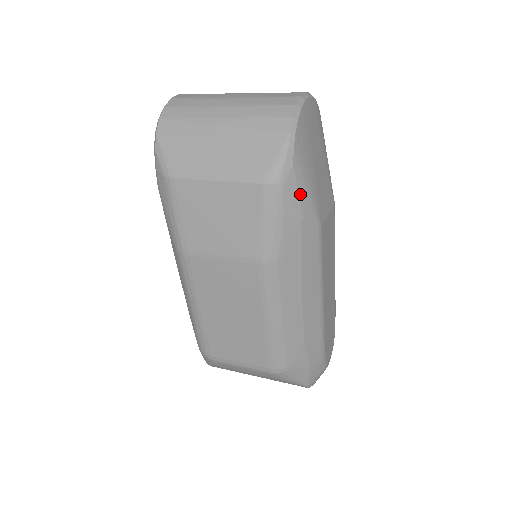
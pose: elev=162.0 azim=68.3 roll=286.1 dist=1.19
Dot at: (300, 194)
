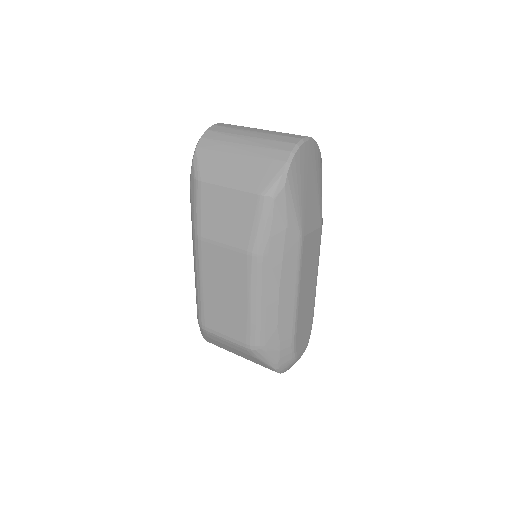
Dot at: (288, 208)
